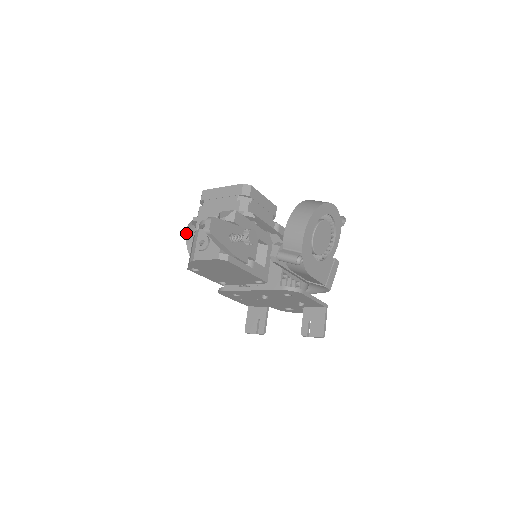
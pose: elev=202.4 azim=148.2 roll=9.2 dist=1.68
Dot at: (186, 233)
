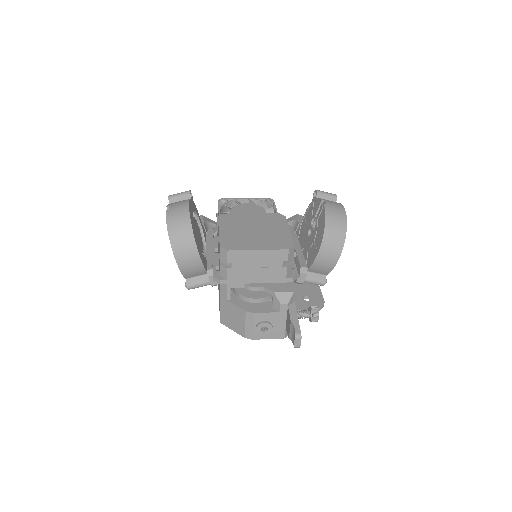
Dot at: (176, 259)
